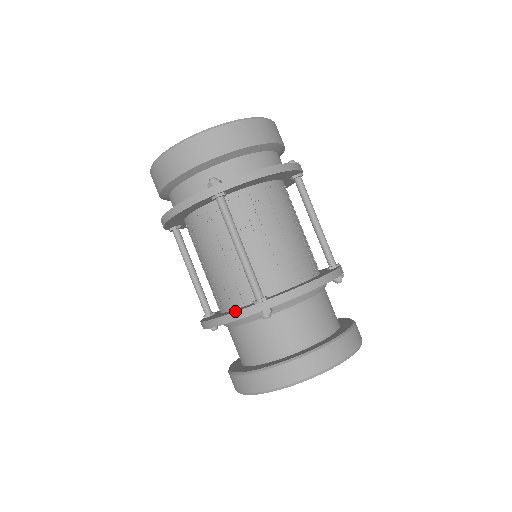
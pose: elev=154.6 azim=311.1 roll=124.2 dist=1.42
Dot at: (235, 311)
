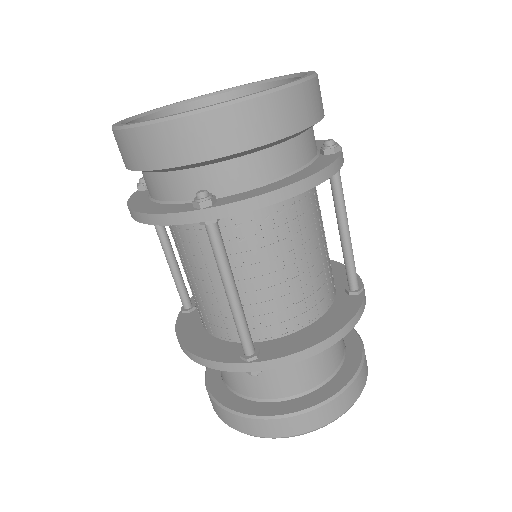
Dot at: (216, 360)
